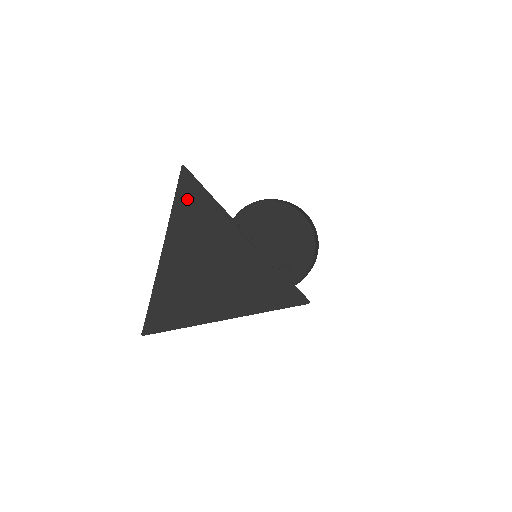
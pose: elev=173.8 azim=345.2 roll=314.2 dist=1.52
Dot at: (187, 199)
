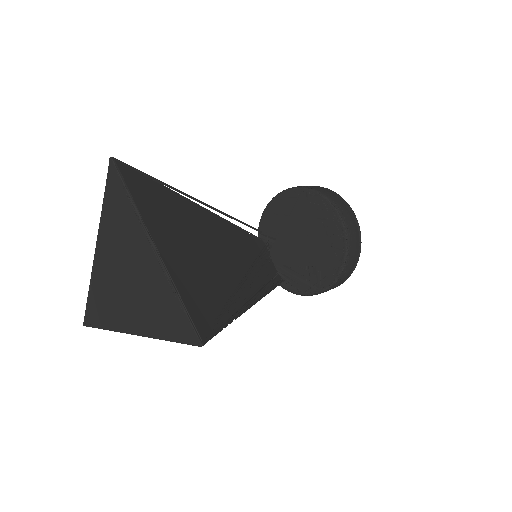
Dot at: (113, 195)
